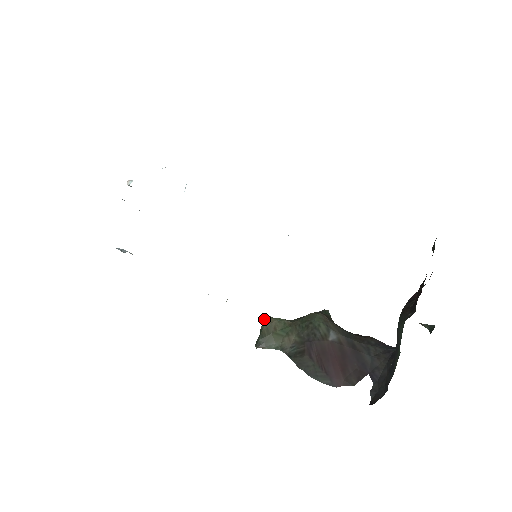
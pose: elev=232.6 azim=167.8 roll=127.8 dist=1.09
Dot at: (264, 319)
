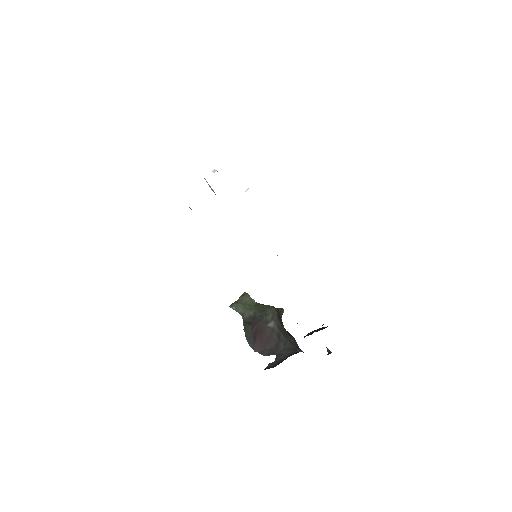
Dot at: (244, 294)
